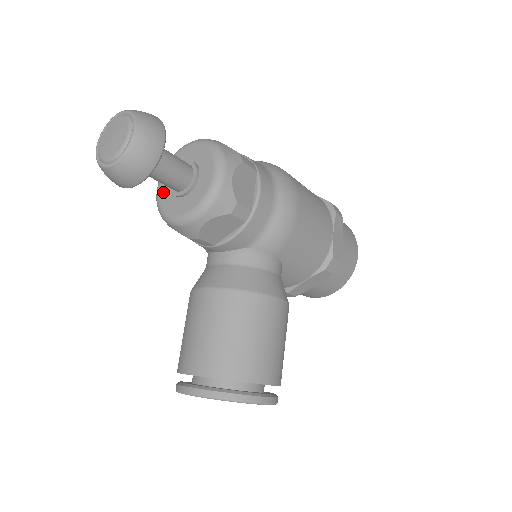
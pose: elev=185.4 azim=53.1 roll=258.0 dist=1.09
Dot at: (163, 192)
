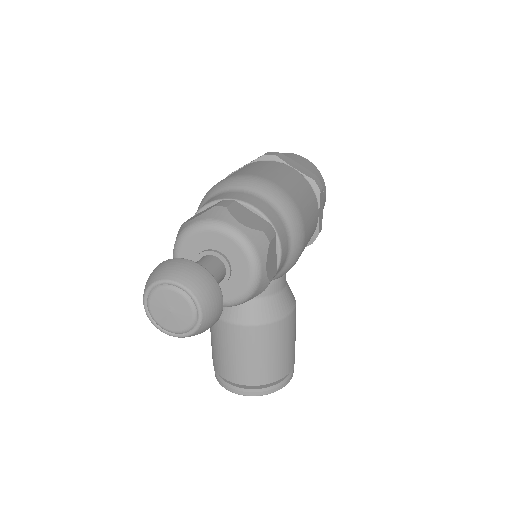
Dot at: occluded
